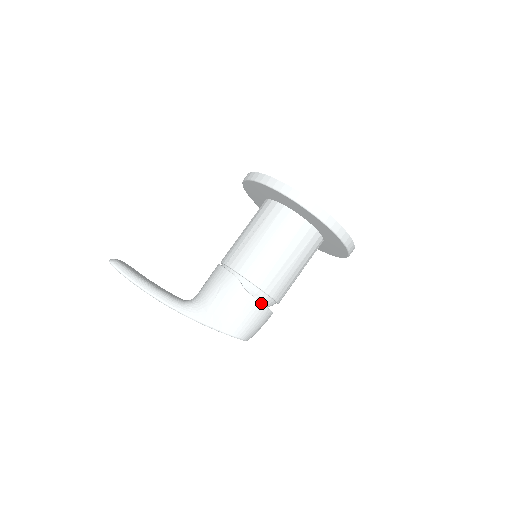
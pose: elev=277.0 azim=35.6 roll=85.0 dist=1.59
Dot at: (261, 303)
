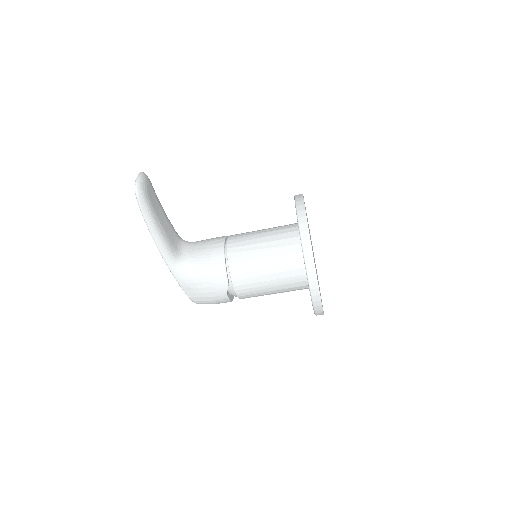
Dot at: (230, 301)
